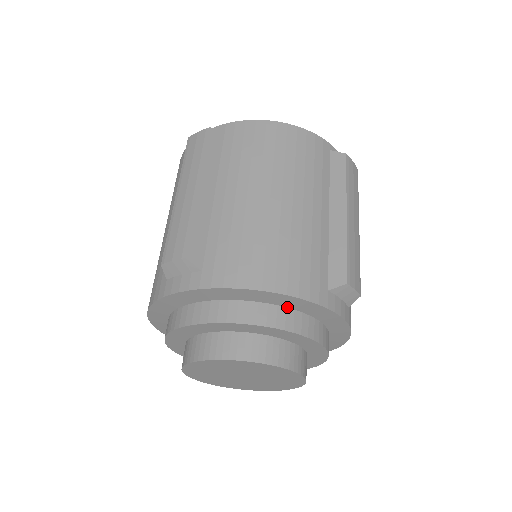
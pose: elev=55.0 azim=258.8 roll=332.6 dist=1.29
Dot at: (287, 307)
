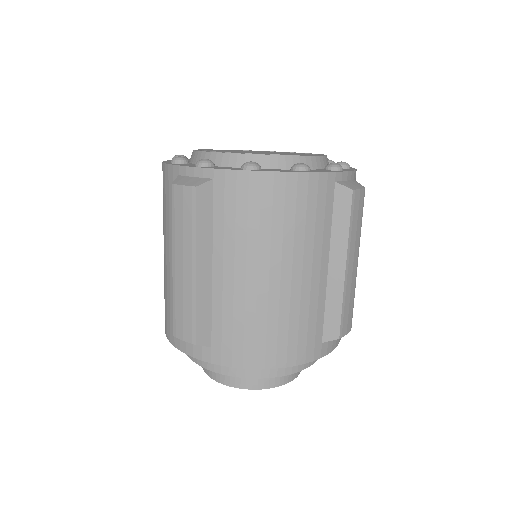
Dot at: occluded
